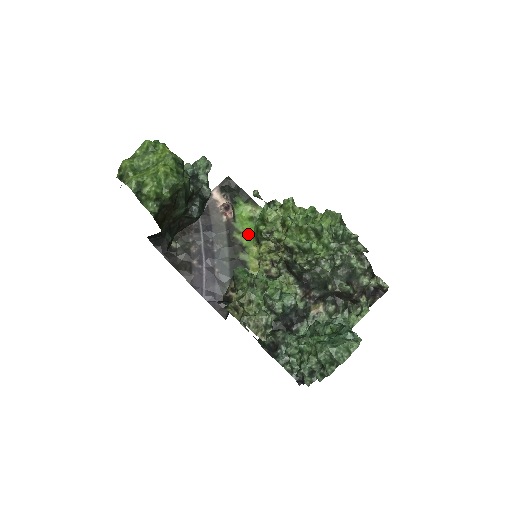
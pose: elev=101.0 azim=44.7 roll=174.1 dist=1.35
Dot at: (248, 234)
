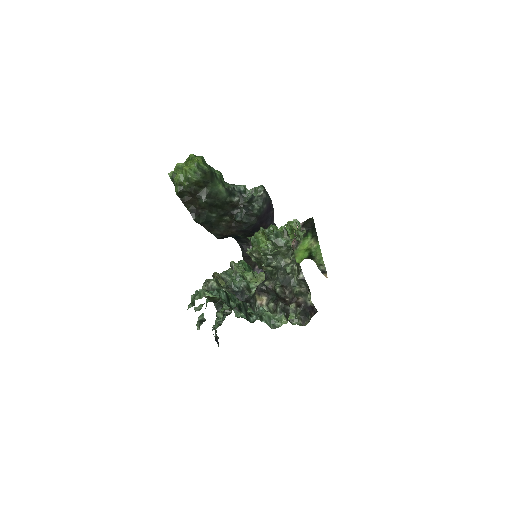
Dot at: (299, 260)
